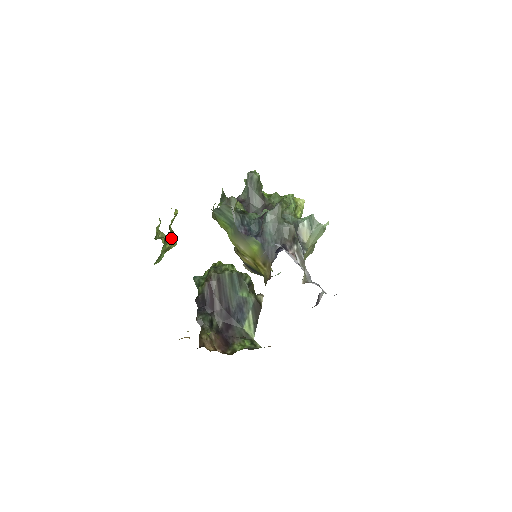
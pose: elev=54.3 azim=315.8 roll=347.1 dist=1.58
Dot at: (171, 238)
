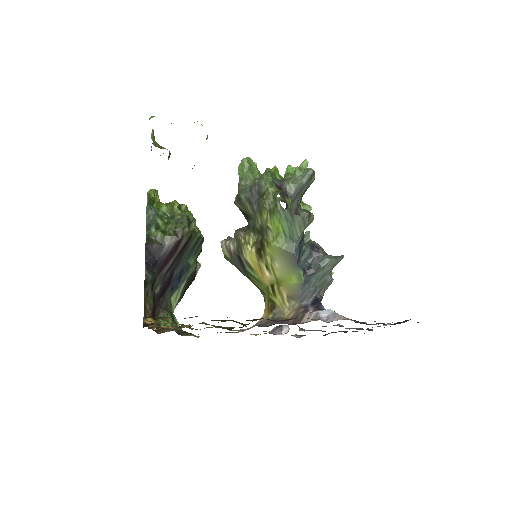
Dot at: occluded
